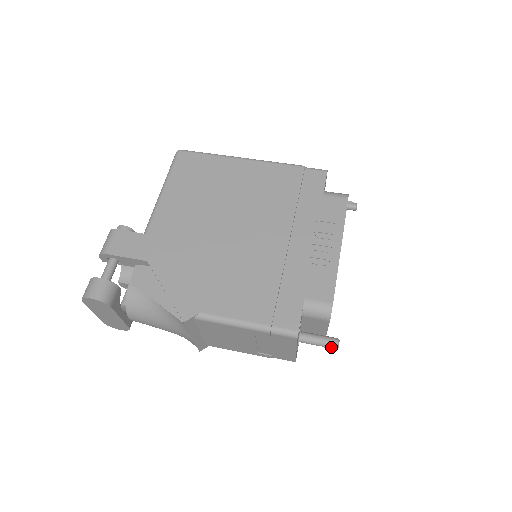
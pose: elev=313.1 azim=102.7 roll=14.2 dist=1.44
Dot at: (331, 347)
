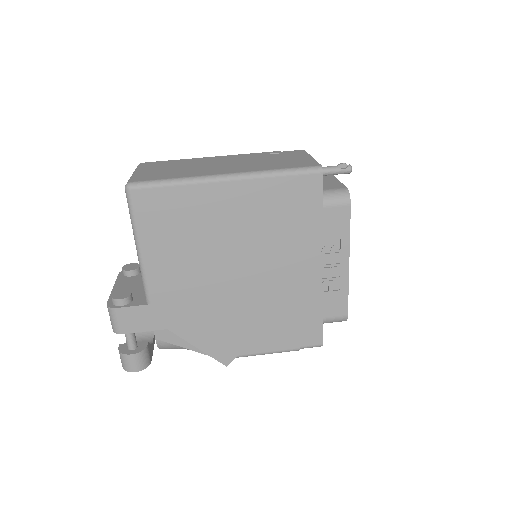
Dot at: occluded
